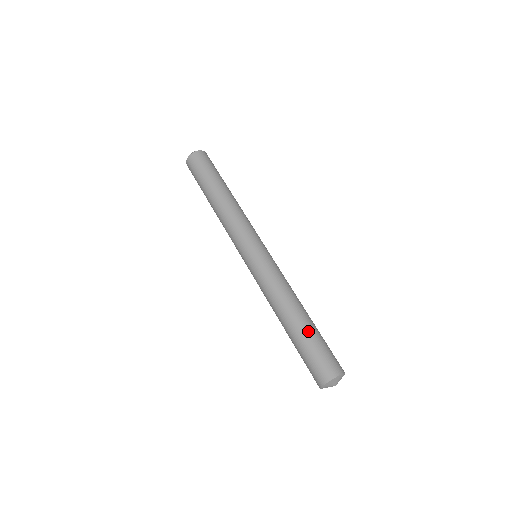
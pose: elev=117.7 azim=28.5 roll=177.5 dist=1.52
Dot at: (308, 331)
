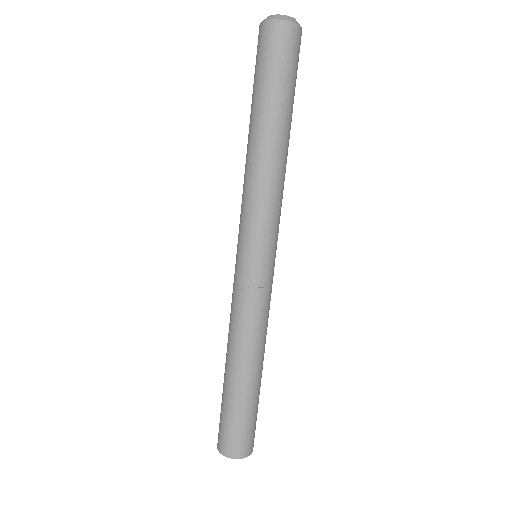
Dot at: (253, 397)
